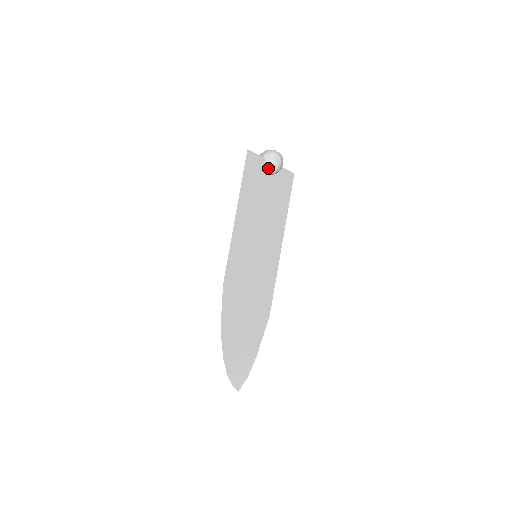
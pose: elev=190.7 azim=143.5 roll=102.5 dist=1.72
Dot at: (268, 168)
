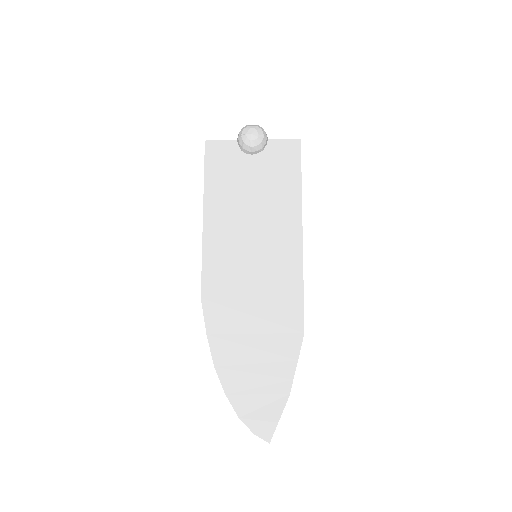
Dot at: (242, 148)
